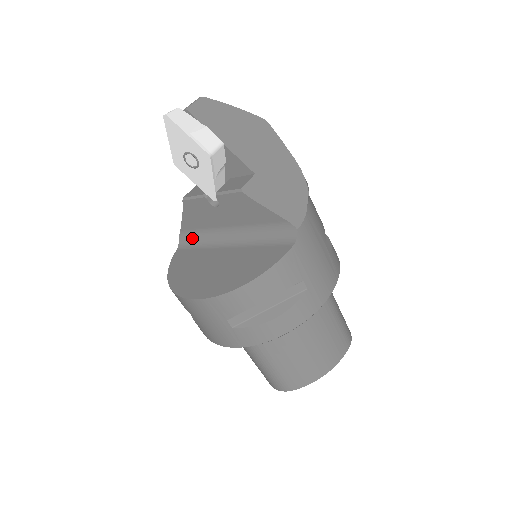
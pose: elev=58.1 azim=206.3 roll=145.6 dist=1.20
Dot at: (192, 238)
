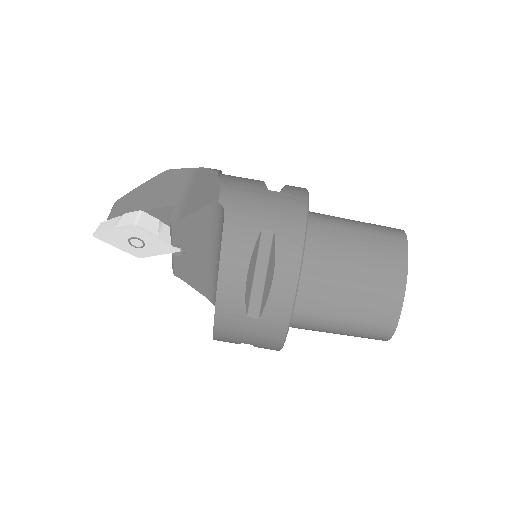
Dot at: (213, 294)
